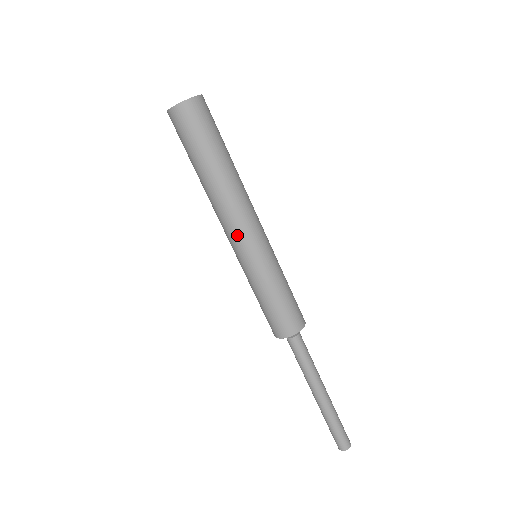
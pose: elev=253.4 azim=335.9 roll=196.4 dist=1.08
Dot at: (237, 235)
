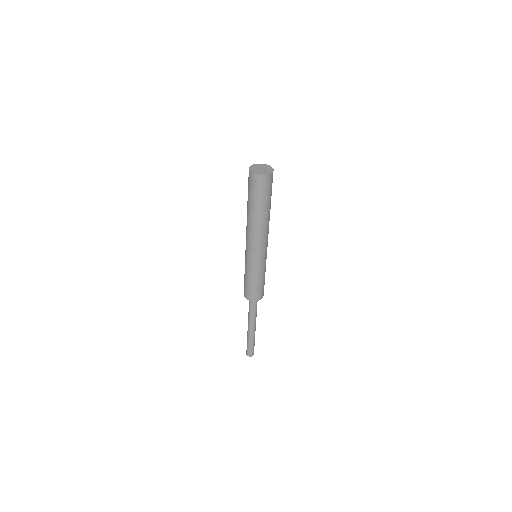
Dot at: (257, 248)
